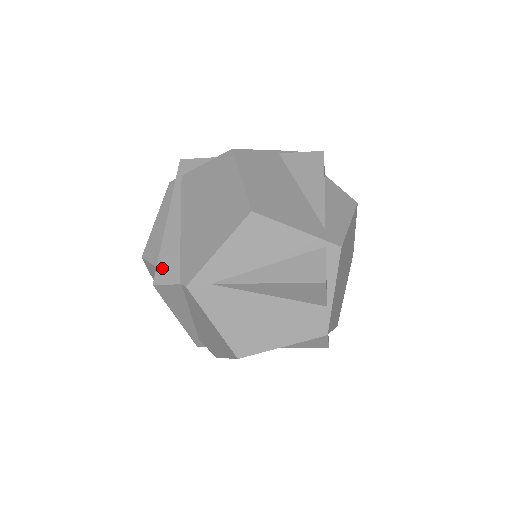
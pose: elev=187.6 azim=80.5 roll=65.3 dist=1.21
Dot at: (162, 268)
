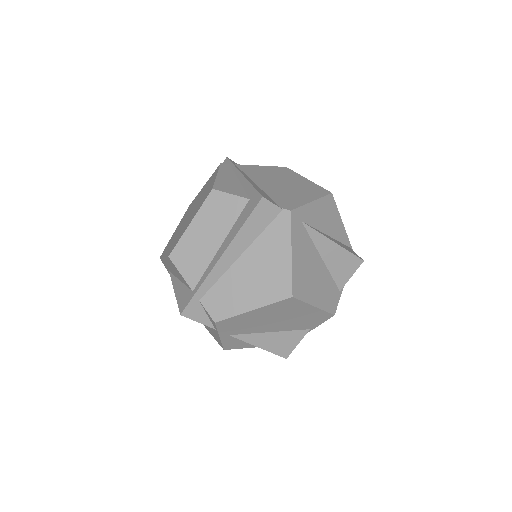
Dot at: (262, 194)
